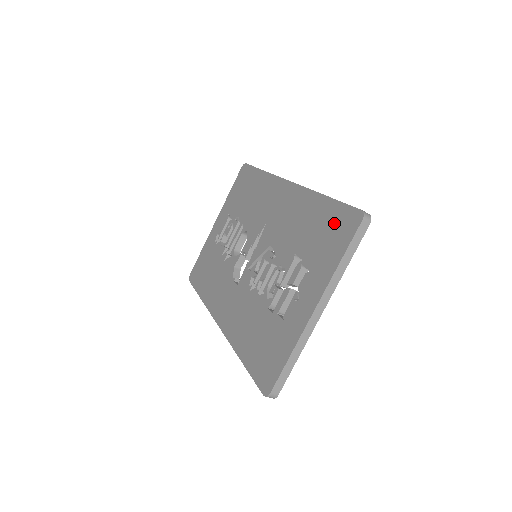
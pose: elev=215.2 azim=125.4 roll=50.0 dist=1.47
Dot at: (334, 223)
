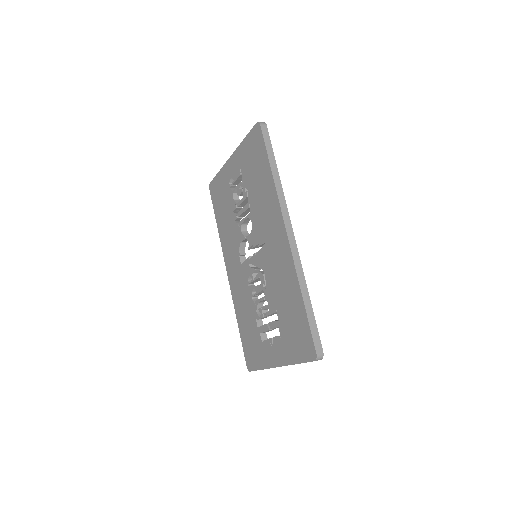
Dot at: (301, 333)
